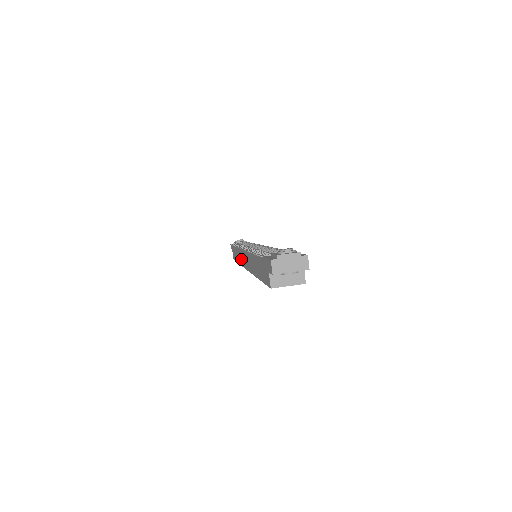
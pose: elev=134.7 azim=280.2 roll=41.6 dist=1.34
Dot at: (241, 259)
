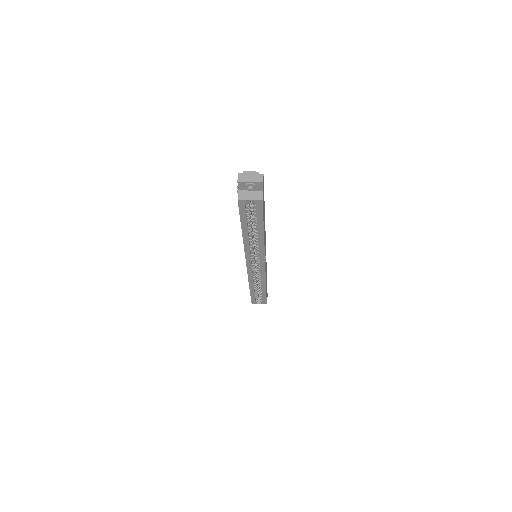
Dot at: occluded
